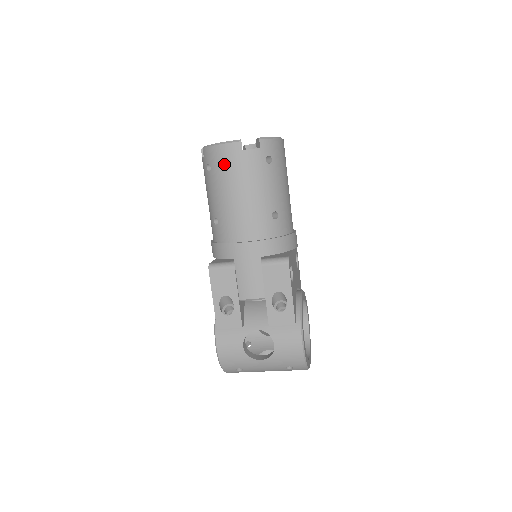
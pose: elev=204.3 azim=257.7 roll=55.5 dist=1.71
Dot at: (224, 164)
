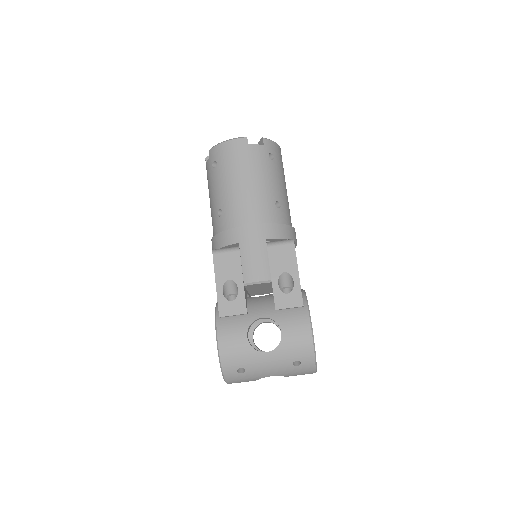
Dot at: (231, 157)
